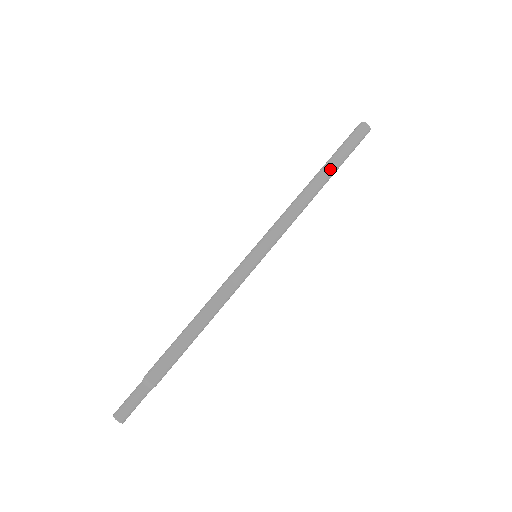
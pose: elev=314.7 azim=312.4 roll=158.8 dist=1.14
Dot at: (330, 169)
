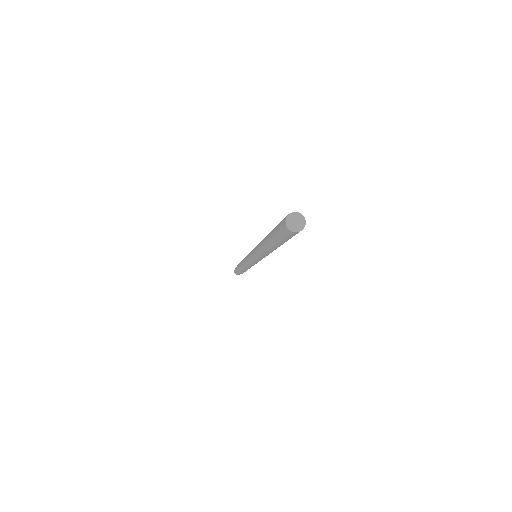
Dot at: (275, 247)
